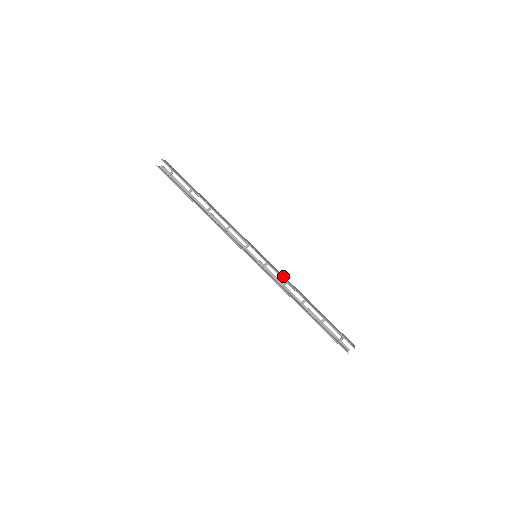
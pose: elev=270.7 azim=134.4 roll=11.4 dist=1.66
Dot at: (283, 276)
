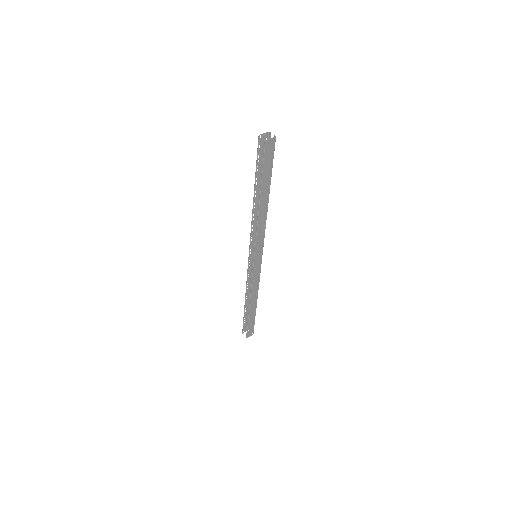
Dot at: (257, 281)
